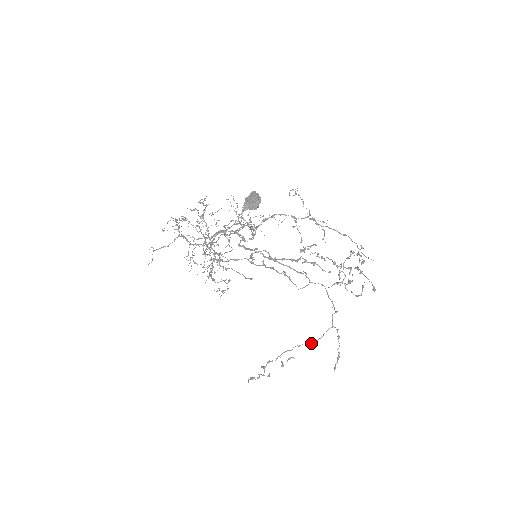
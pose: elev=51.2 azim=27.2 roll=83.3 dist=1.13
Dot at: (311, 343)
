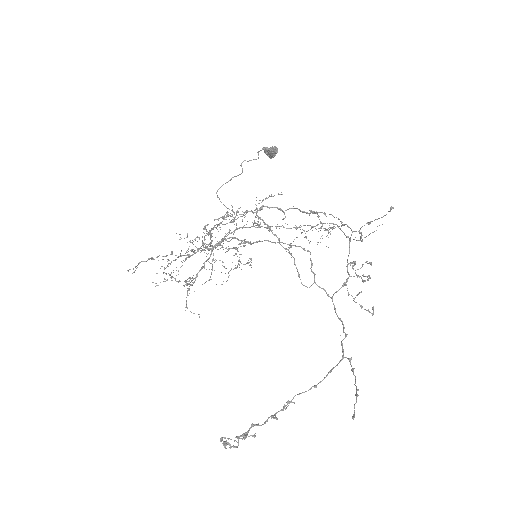
Dot at: (316, 386)
